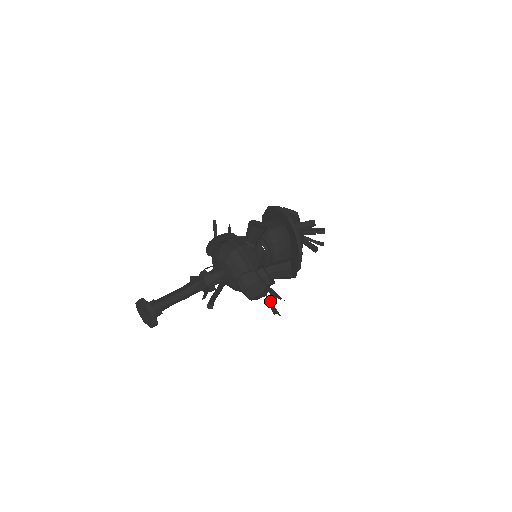
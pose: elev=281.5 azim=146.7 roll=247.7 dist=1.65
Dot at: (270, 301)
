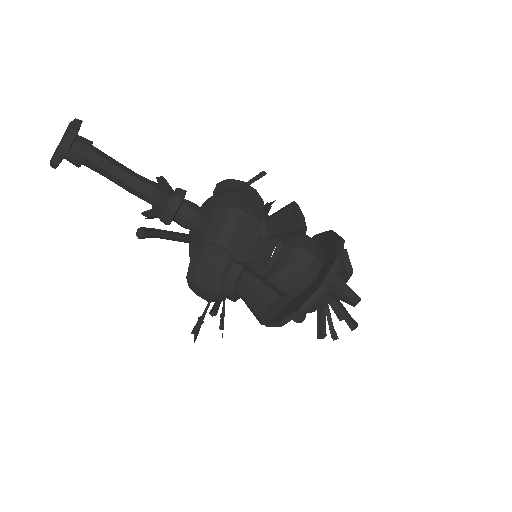
Dot at: occluded
